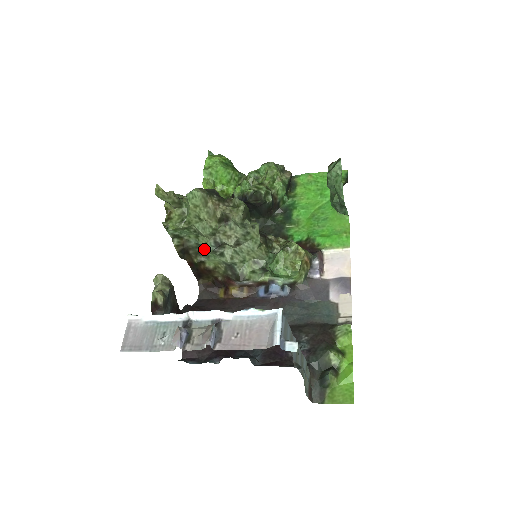
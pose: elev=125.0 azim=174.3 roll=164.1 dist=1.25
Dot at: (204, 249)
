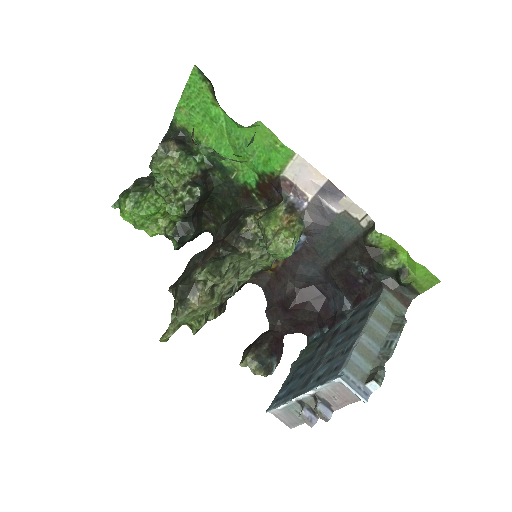
Dot at: occluded
